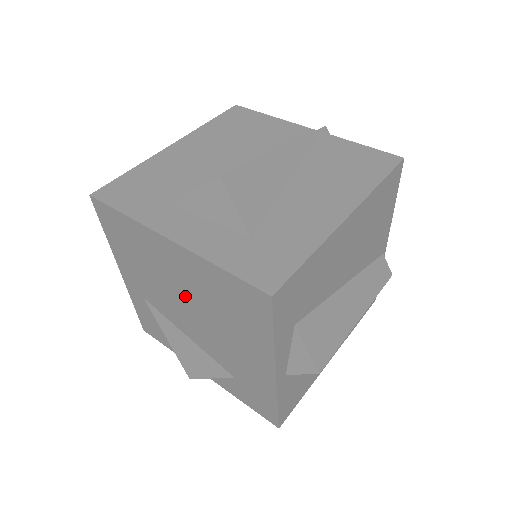
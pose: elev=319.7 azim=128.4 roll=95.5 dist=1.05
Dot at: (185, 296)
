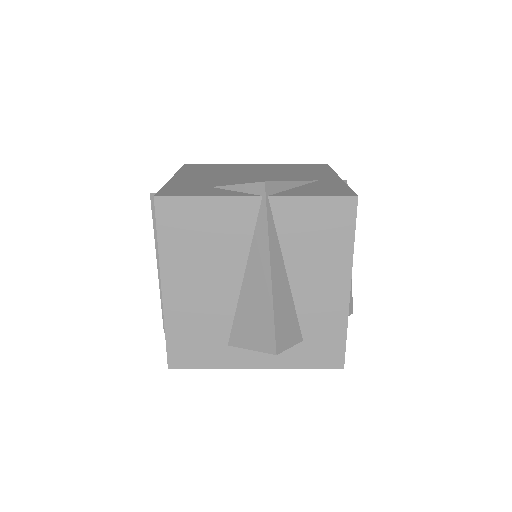
Dot at: occluded
